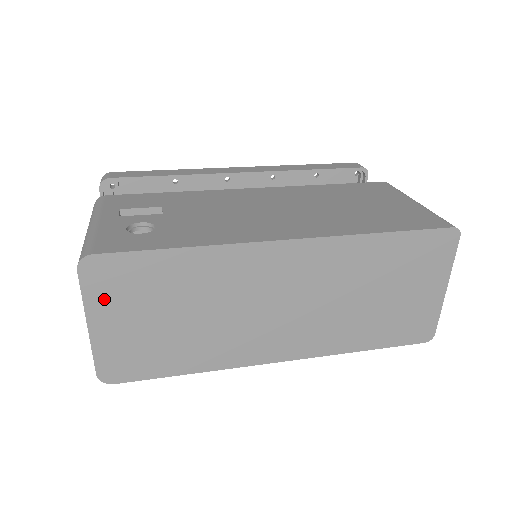
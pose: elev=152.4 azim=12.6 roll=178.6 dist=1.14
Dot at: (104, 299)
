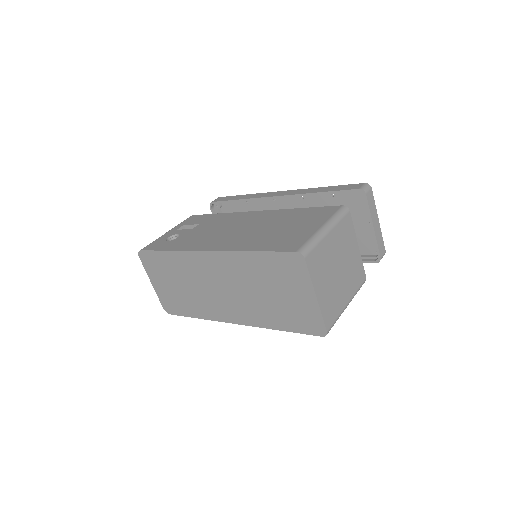
Dot at: (152, 271)
